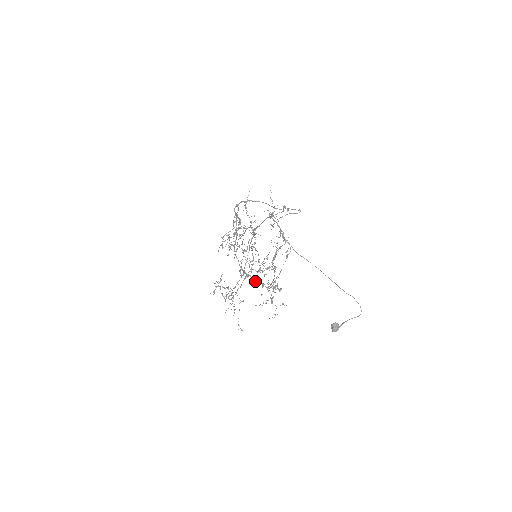
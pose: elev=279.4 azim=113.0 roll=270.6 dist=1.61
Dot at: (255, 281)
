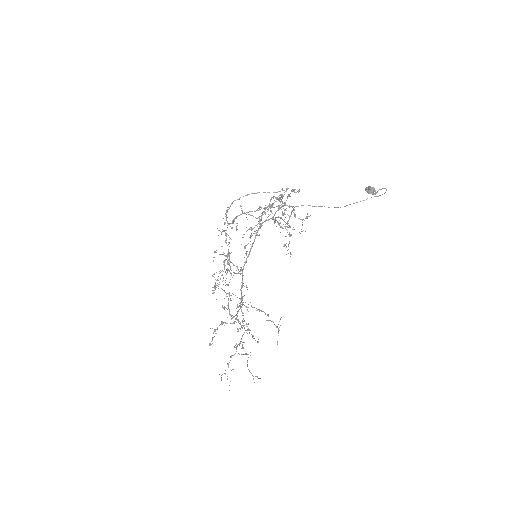
Dot at: (269, 207)
